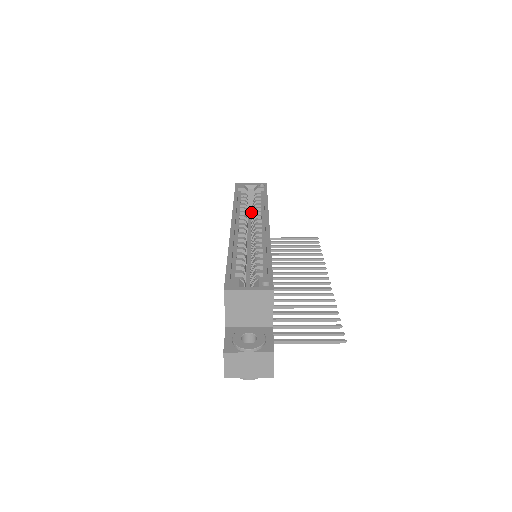
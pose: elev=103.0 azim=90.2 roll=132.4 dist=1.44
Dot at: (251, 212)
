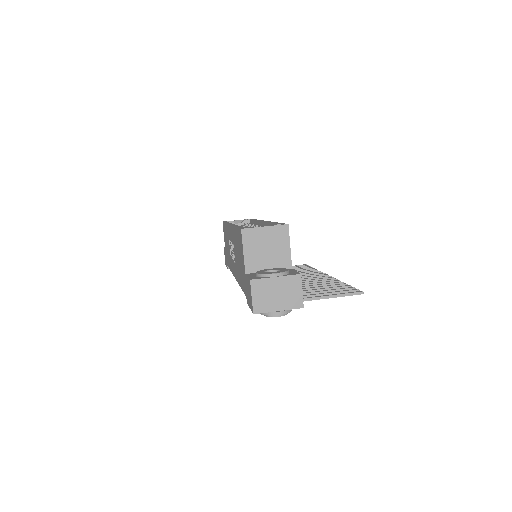
Dot at: occluded
